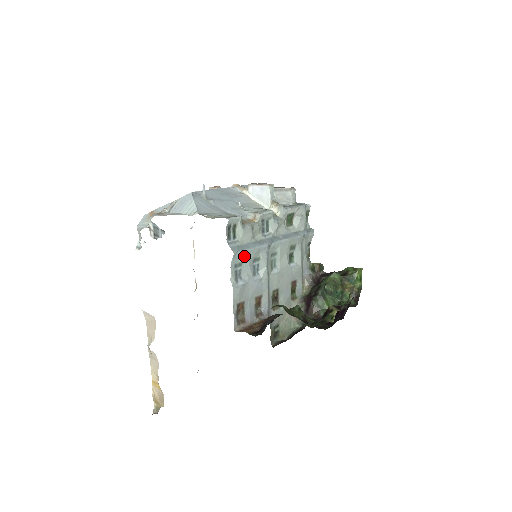
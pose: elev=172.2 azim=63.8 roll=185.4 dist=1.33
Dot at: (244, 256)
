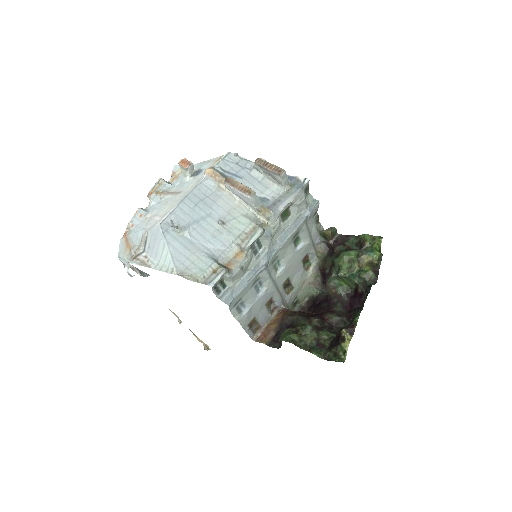
Dot at: (241, 294)
